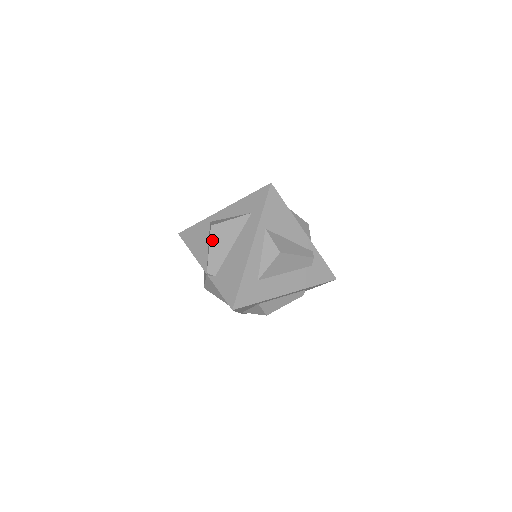
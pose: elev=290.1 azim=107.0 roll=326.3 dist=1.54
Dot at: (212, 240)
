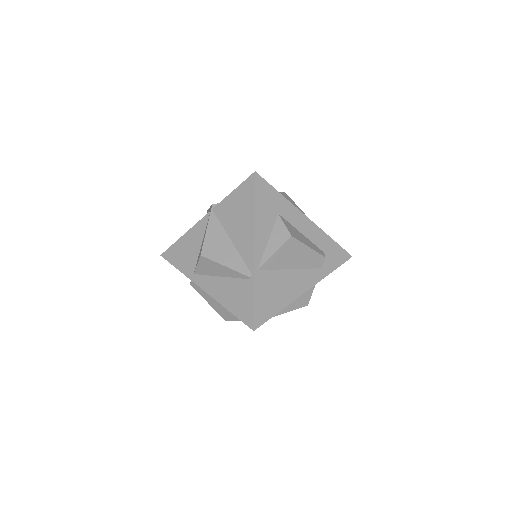
Dot at: occluded
